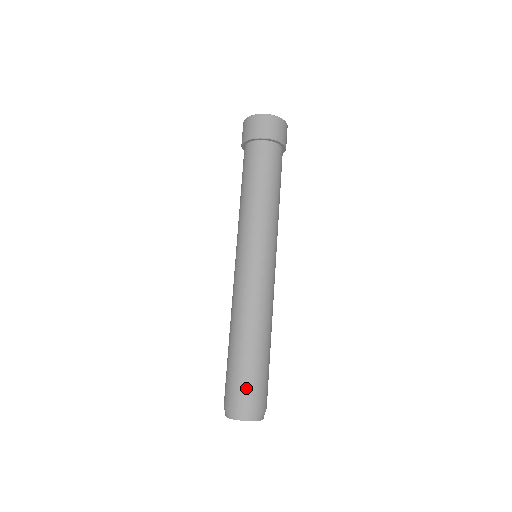
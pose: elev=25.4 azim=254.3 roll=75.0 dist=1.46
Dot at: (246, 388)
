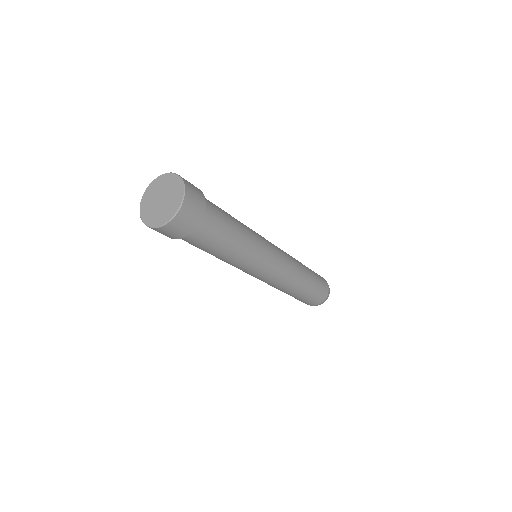
Dot at: occluded
